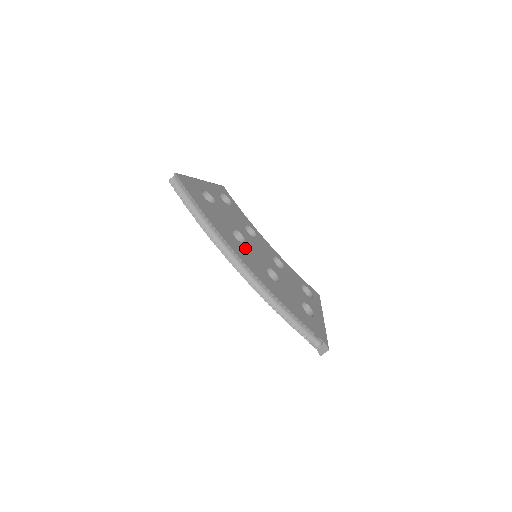
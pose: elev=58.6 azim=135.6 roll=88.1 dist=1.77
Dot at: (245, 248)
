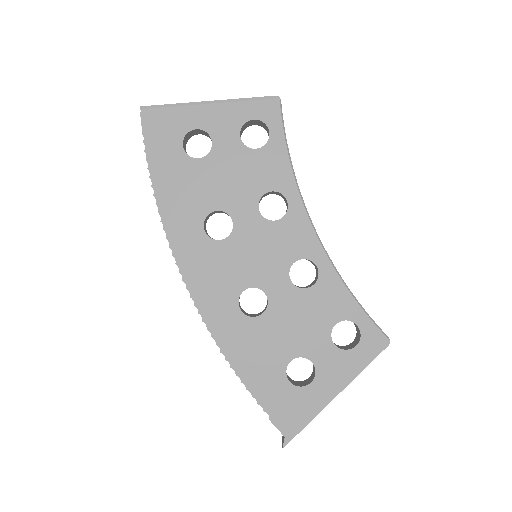
Dot at: (215, 250)
